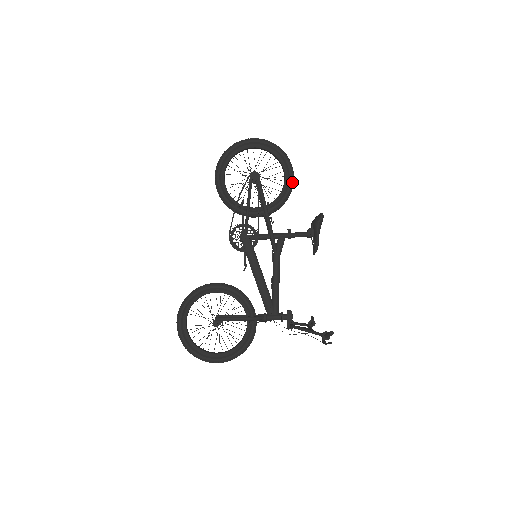
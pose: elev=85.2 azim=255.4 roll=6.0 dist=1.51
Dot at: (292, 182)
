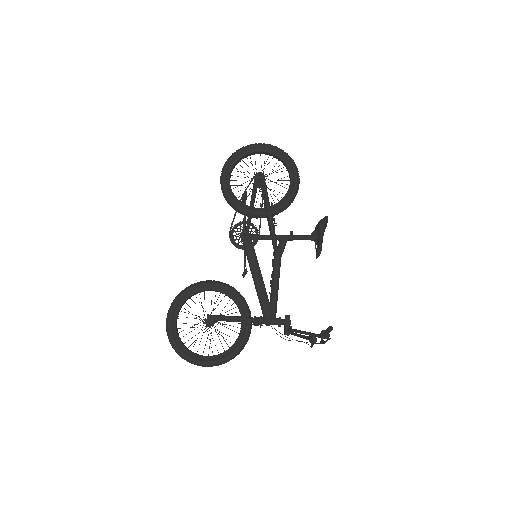
Dot at: (297, 185)
